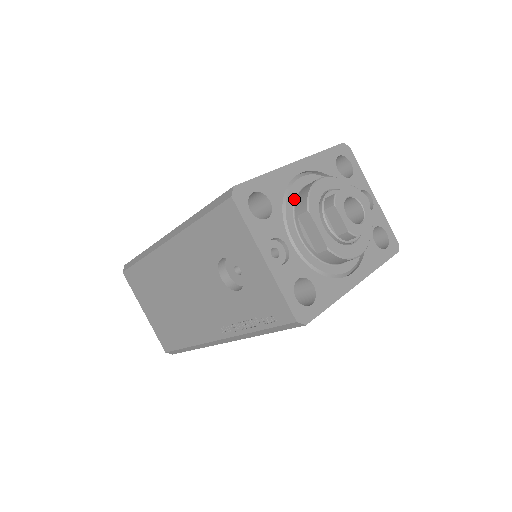
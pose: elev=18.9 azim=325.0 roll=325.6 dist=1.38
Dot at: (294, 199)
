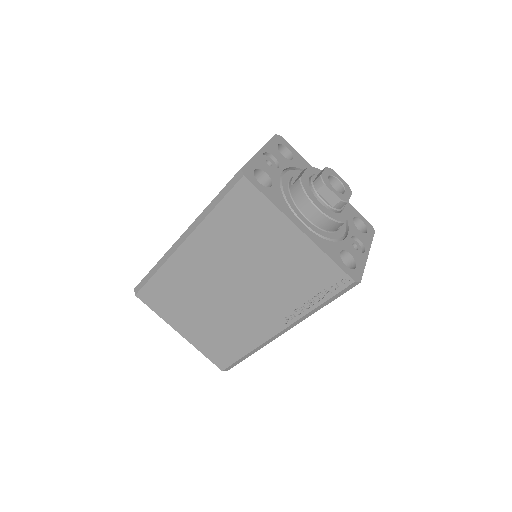
Dot at: occluded
